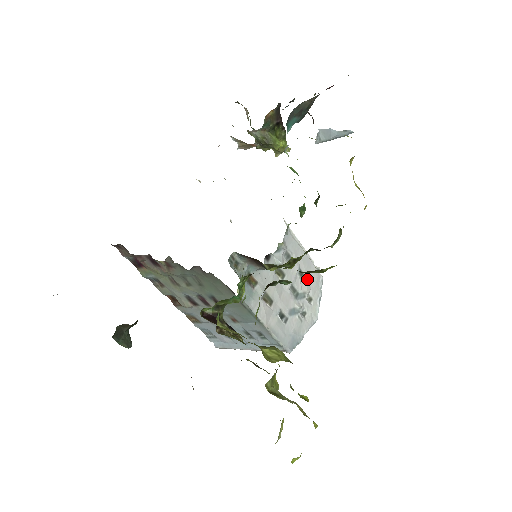
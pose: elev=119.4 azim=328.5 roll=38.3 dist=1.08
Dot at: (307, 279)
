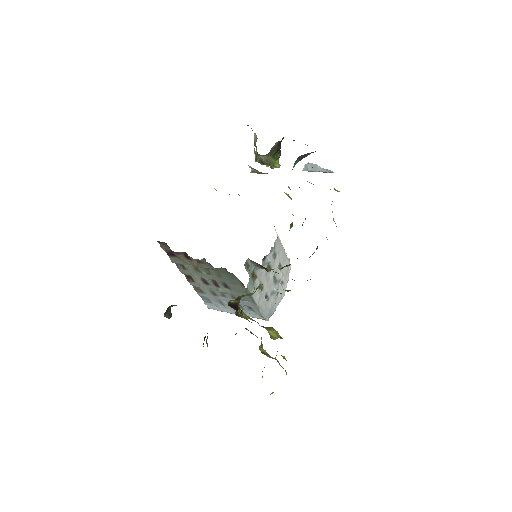
Dot at: (282, 269)
